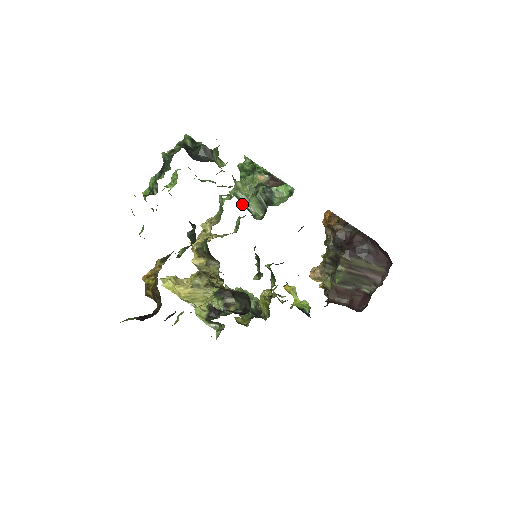
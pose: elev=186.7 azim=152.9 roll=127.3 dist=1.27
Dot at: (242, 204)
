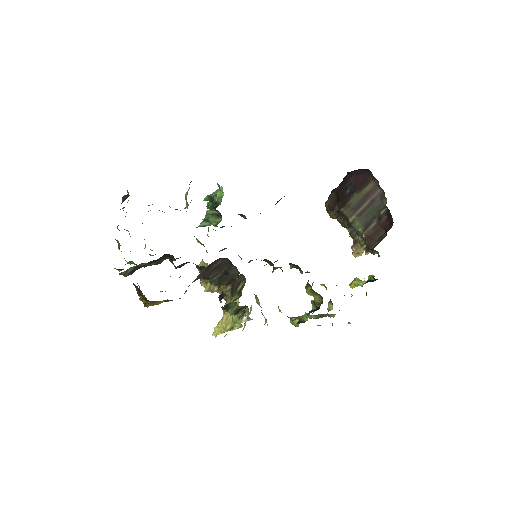
Dot at: occluded
